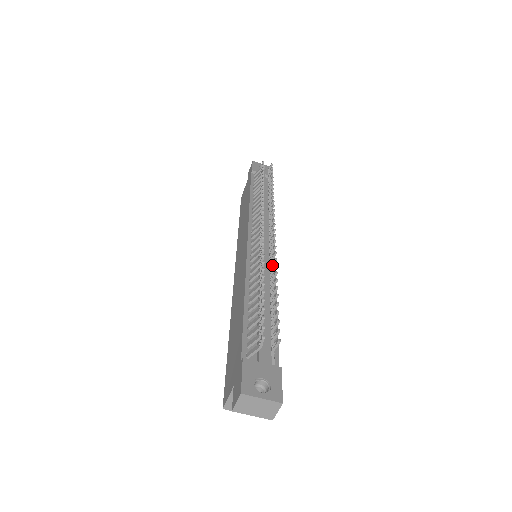
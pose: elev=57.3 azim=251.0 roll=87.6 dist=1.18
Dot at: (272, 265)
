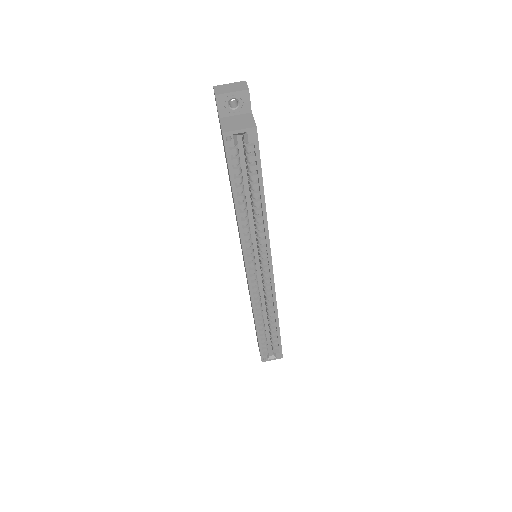
Dot at: occluded
